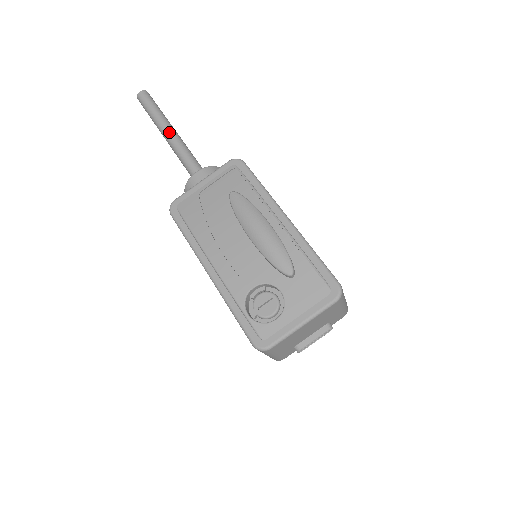
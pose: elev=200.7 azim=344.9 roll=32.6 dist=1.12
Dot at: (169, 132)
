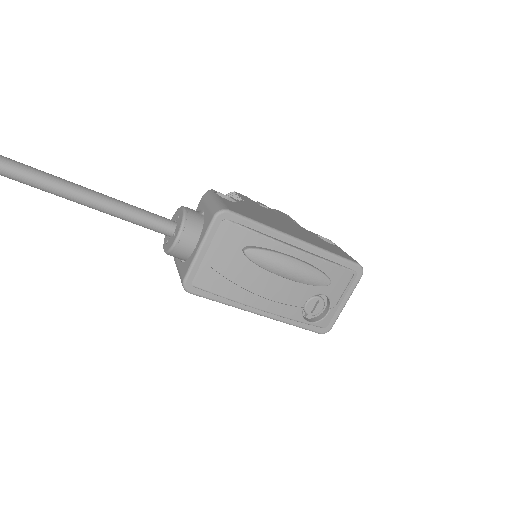
Dot at: (89, 200)
